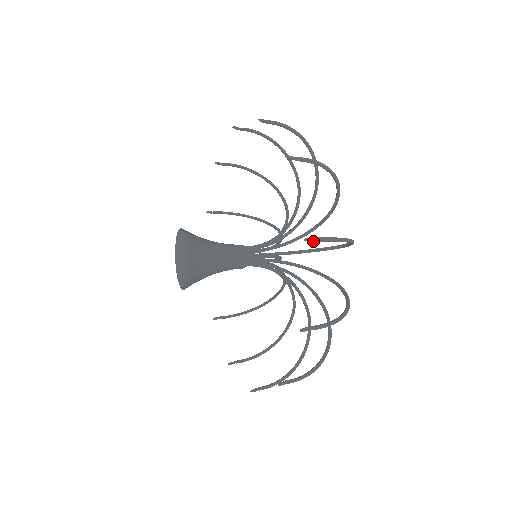
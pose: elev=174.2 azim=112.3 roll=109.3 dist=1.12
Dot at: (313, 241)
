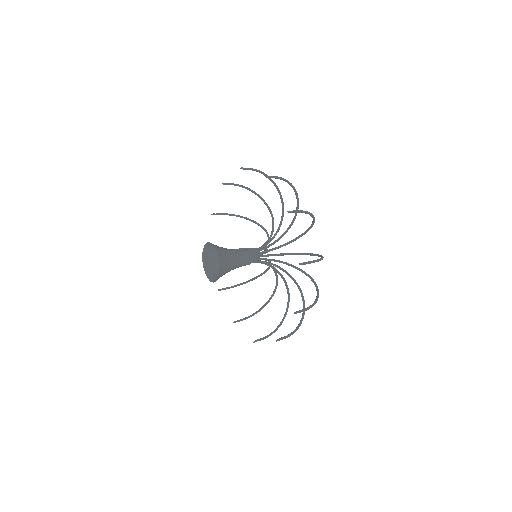
Dot at: occluded
